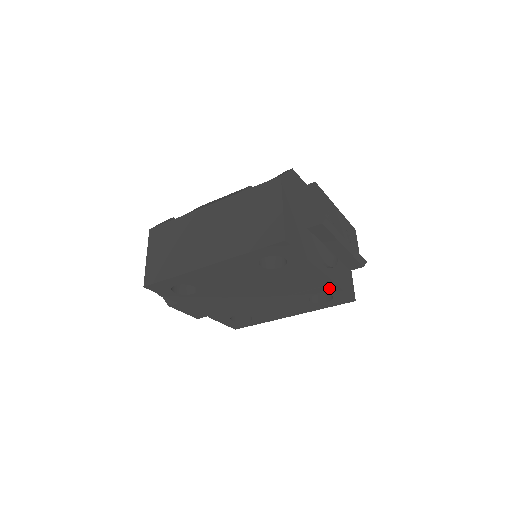
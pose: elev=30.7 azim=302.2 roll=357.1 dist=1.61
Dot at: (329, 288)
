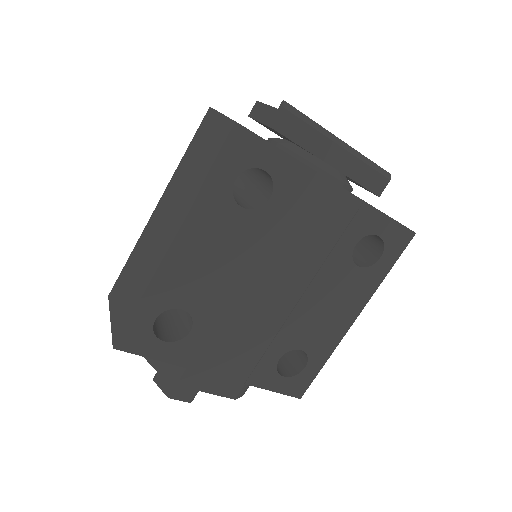
Dot at: (363, 218)
